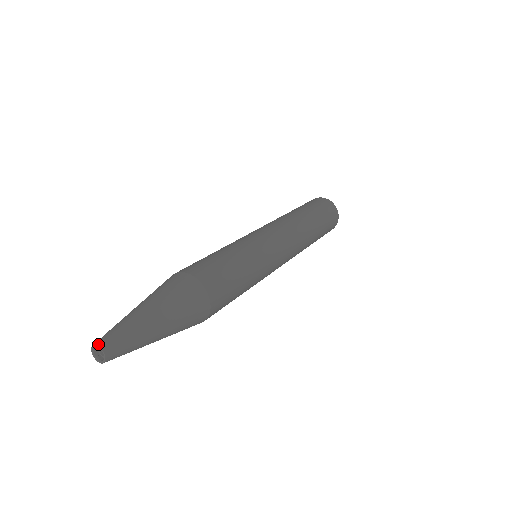
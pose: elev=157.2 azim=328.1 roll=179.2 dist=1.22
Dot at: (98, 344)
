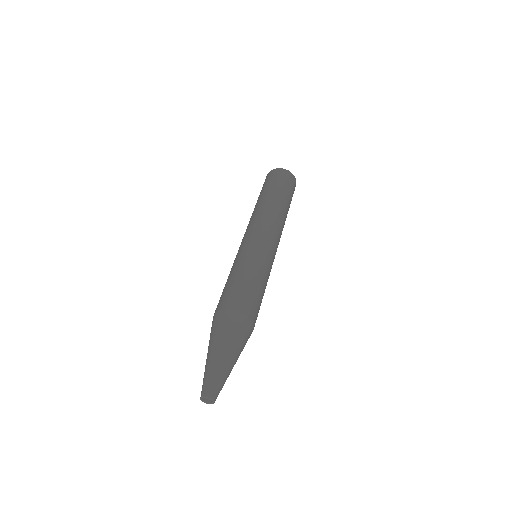
Dot at: (210, 397)
